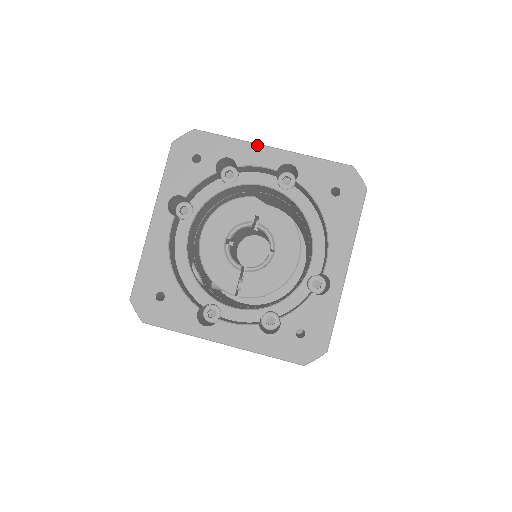
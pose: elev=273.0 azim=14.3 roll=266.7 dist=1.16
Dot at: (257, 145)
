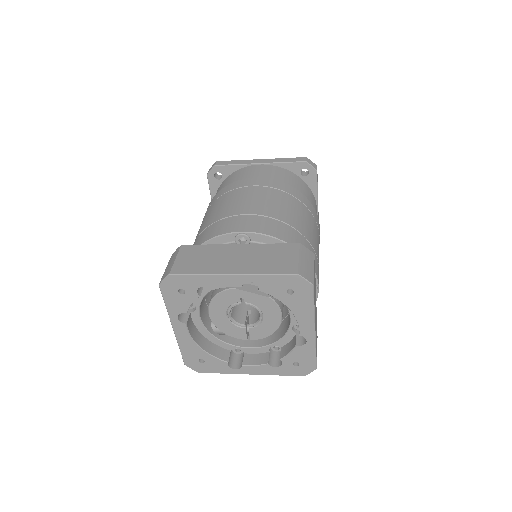
Dot at: (220, 275)
